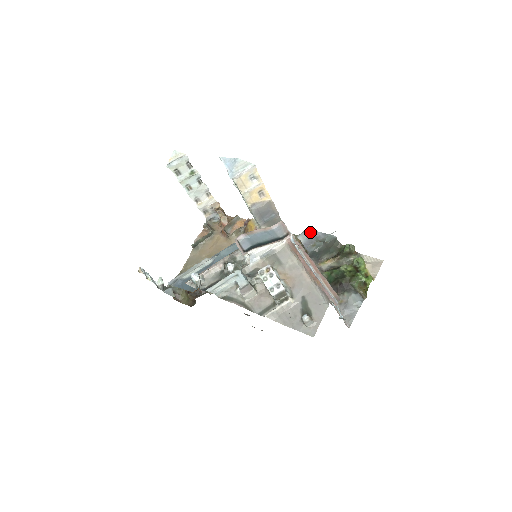
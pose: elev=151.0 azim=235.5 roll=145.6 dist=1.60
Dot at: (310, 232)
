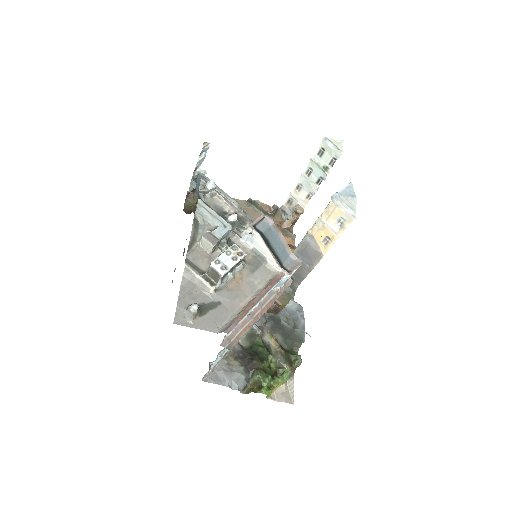
Dot at: (301, 311)
